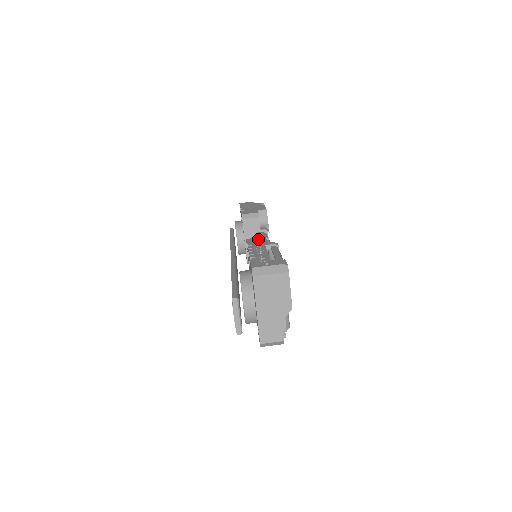
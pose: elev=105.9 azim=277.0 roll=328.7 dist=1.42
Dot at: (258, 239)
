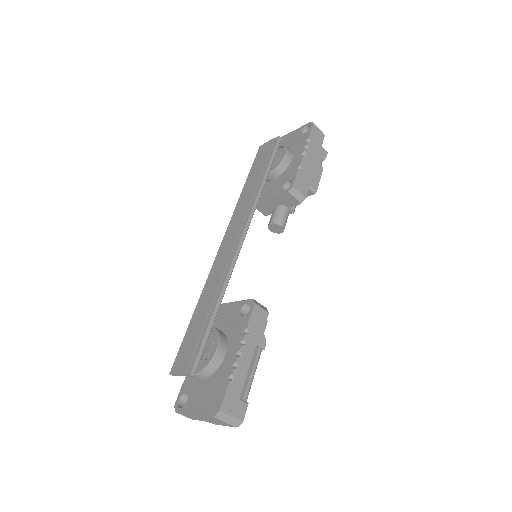
Dot at: (261, 316)
